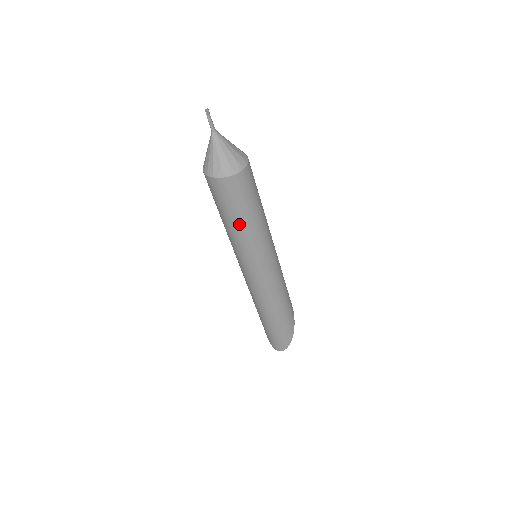
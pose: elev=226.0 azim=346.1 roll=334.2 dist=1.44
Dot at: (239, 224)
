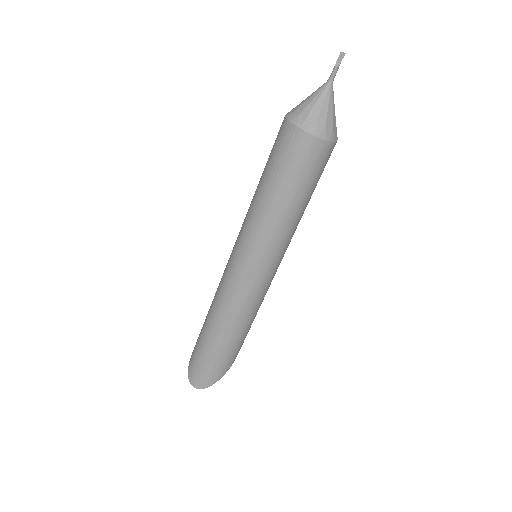
Dot at: (282, 201)
